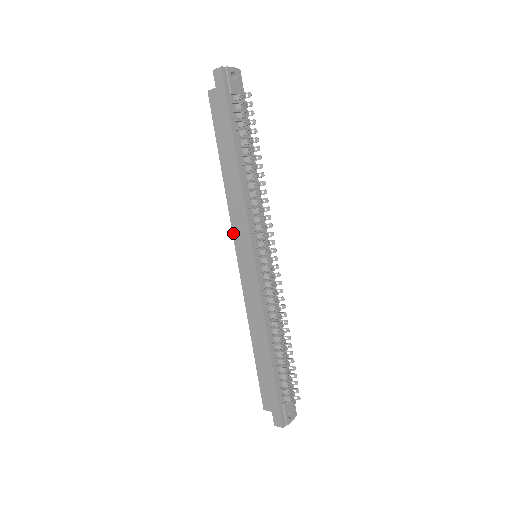
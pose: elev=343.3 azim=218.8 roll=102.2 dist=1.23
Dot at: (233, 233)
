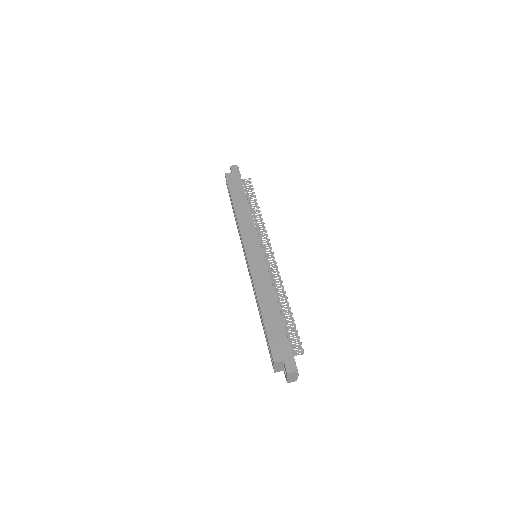
Dot at: (242, 237)
